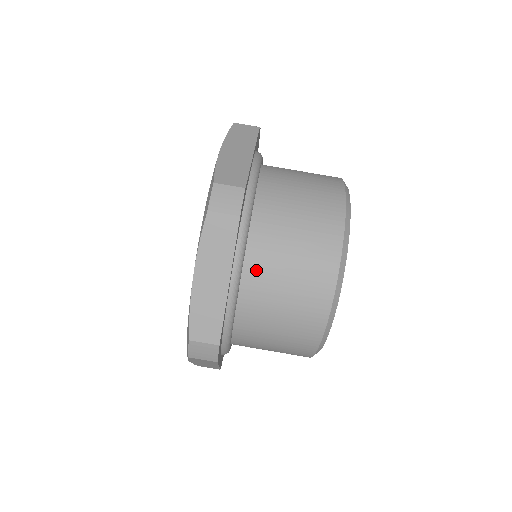
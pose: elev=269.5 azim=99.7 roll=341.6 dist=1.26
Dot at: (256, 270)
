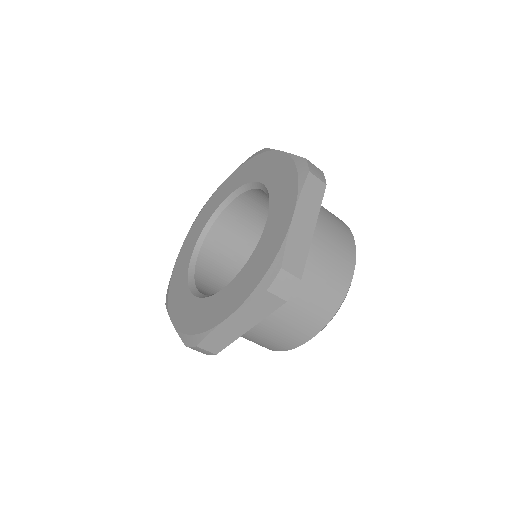
Dot at: occluded
